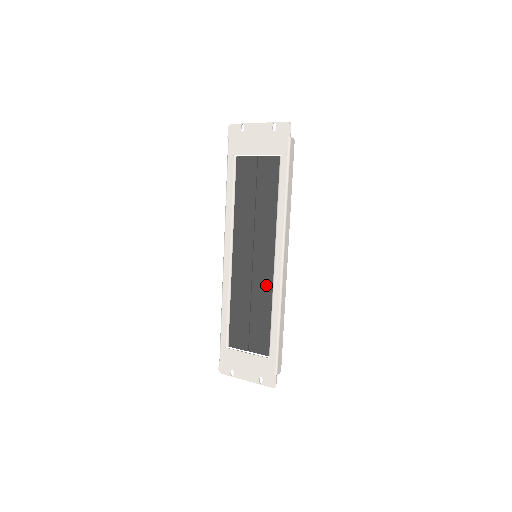
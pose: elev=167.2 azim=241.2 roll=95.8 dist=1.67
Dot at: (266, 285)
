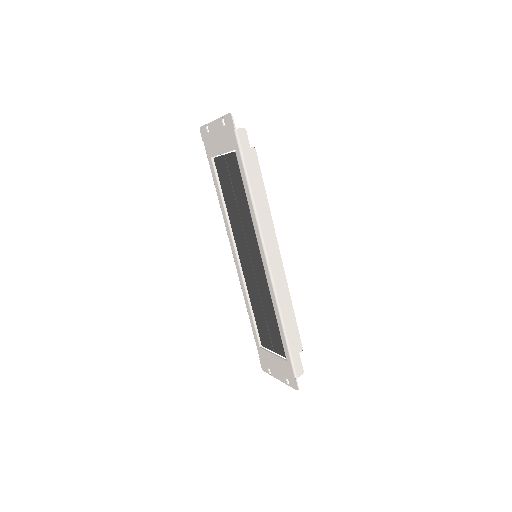
Dot at: (265, 286)
